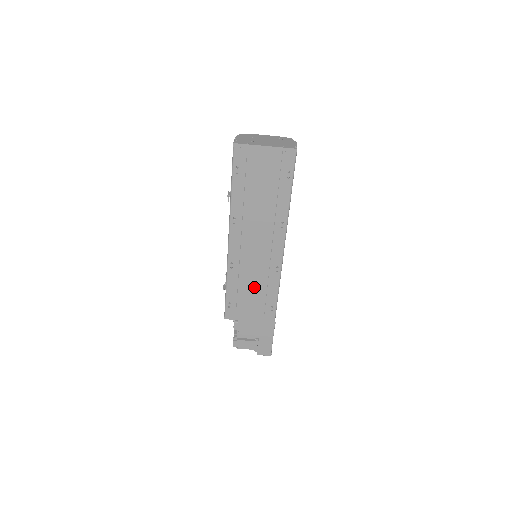
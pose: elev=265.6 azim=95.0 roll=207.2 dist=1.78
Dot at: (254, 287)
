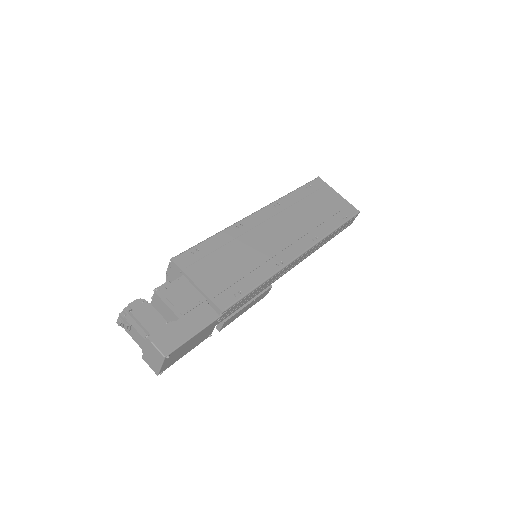
Dot at: (240, 259)
